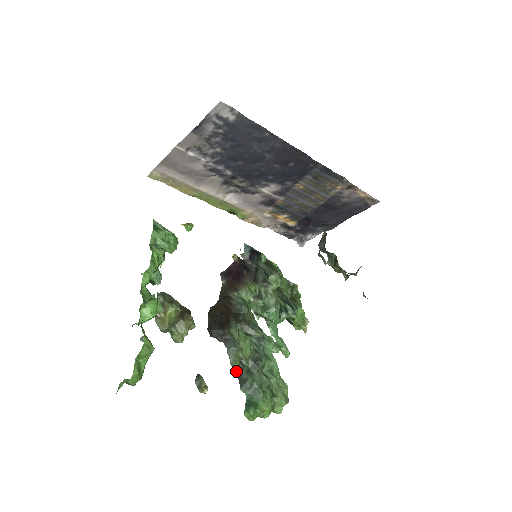
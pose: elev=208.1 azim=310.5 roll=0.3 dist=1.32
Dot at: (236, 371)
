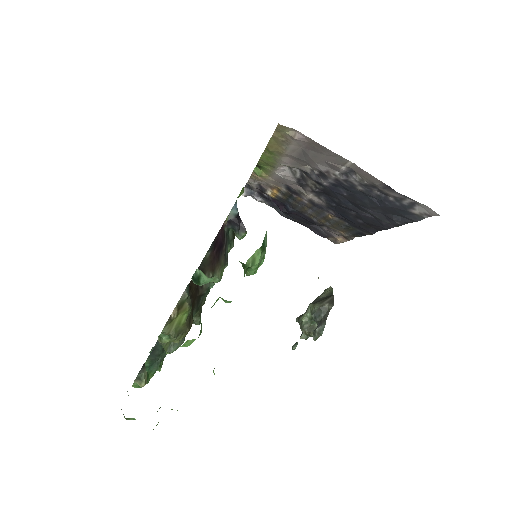
Dot at: (156, 345)
